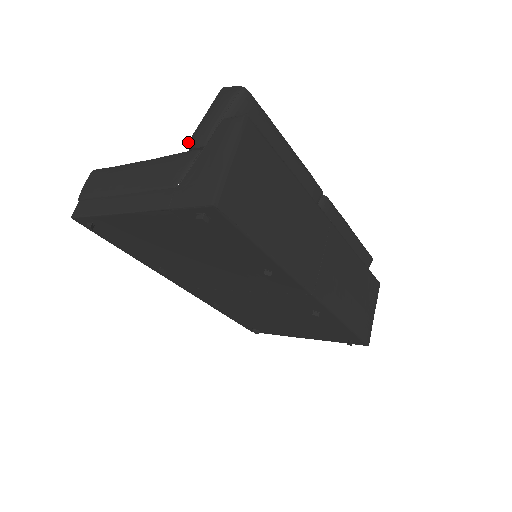
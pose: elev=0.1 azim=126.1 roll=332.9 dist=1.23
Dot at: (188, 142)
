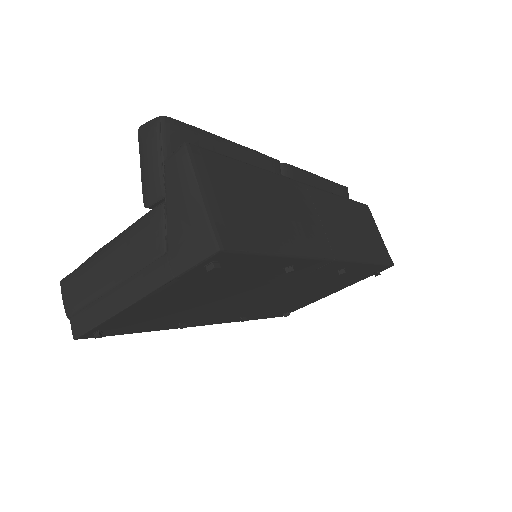
Dot at: (143, 202)
